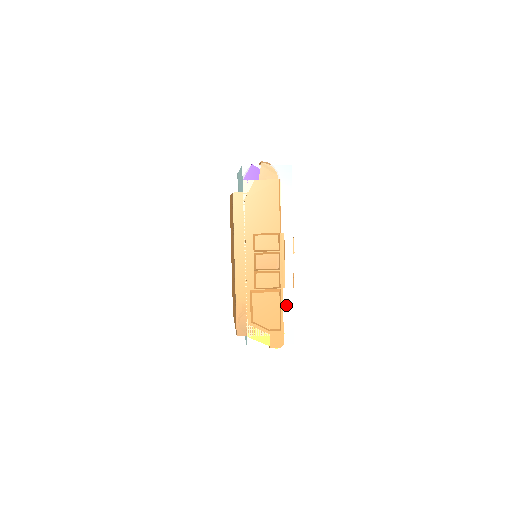
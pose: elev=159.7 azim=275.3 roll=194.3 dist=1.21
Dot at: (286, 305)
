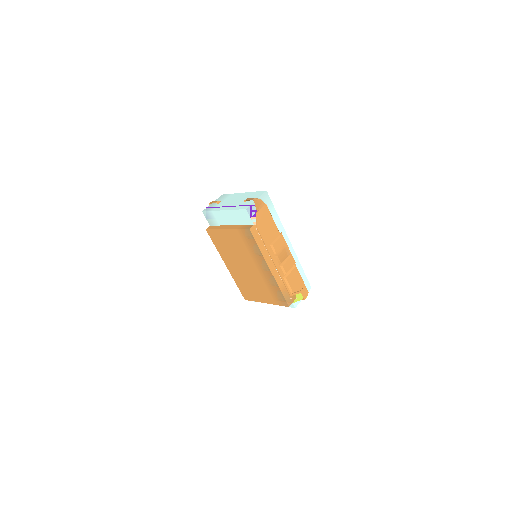
Dot at: (300, 271)
